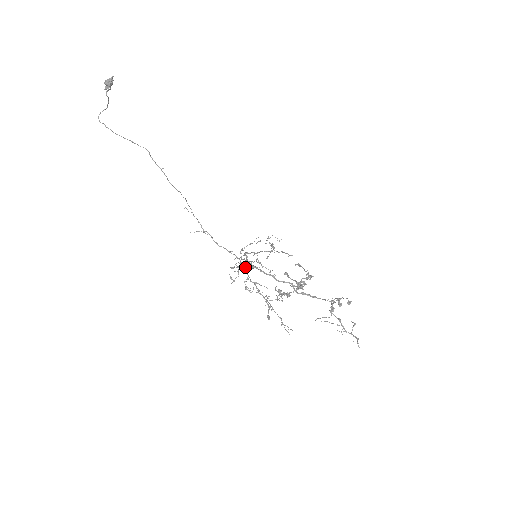
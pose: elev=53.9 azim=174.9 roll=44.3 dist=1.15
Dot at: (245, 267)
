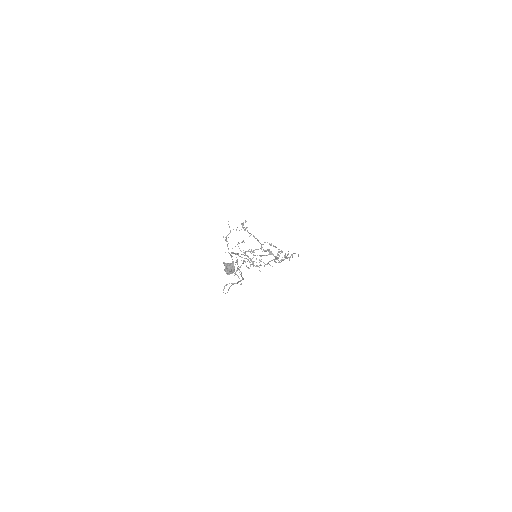
Dot at: occluded
